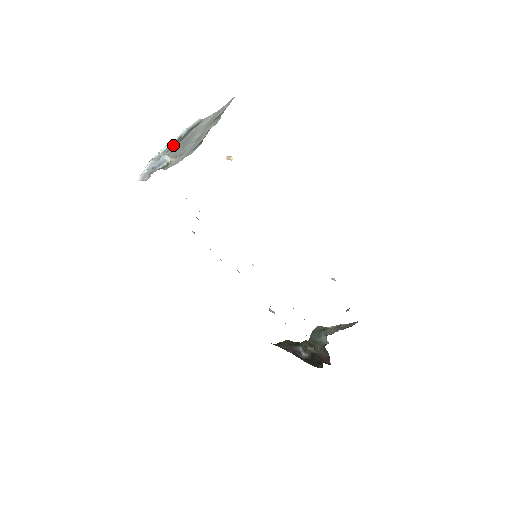
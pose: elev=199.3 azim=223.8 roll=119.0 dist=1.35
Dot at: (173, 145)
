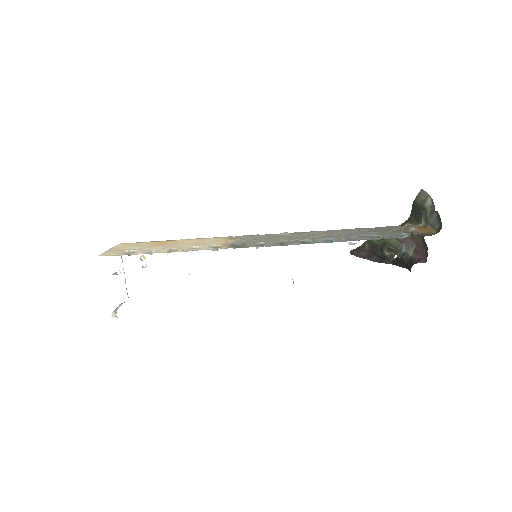
Dot at: occluded
